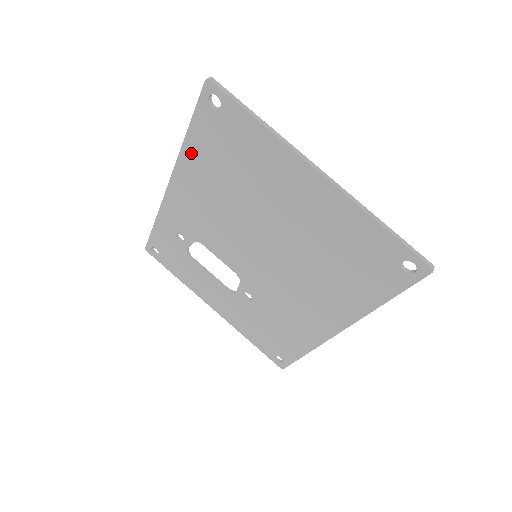
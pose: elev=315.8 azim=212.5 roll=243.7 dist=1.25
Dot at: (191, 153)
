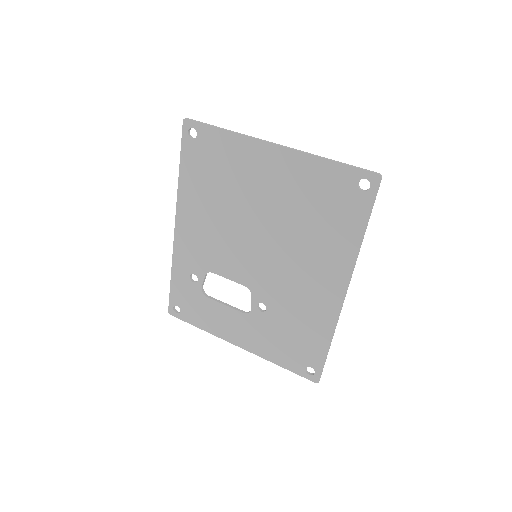
Dot at: (186, 186)
